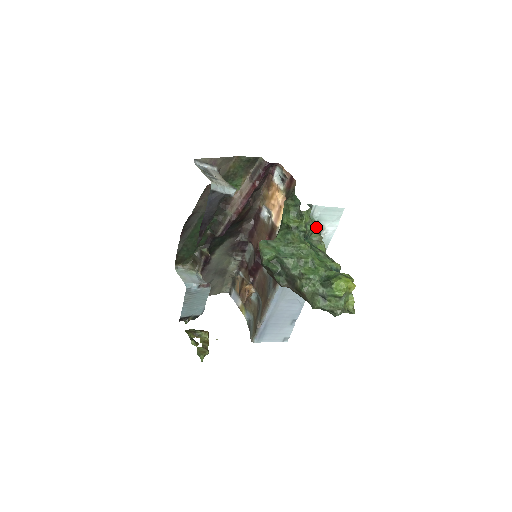
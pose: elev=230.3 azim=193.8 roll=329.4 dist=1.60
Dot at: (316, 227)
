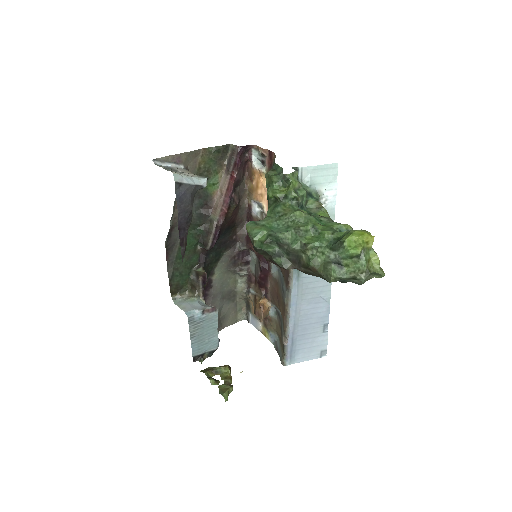
Dot at: (310, 193)
